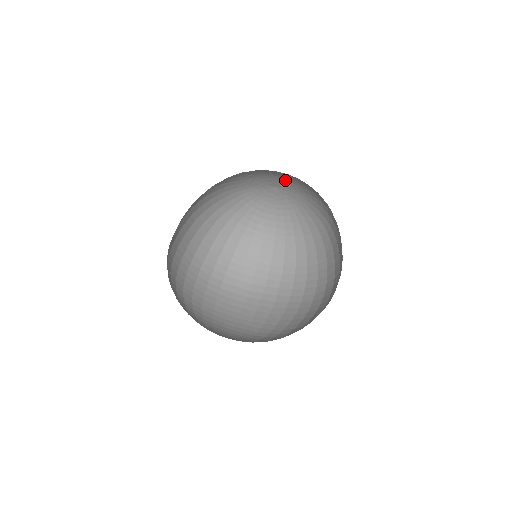
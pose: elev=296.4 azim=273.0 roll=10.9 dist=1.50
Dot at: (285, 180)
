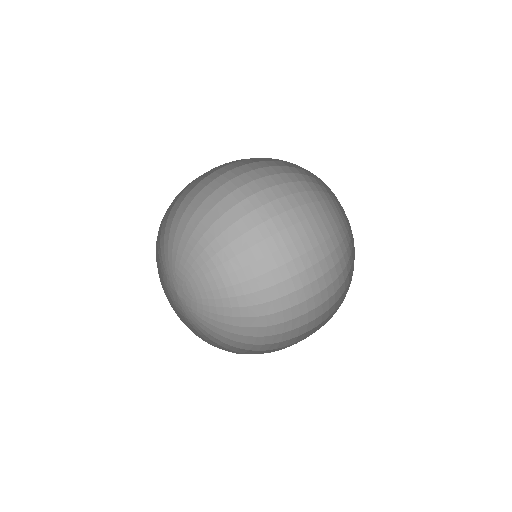
Dot at: occluded
